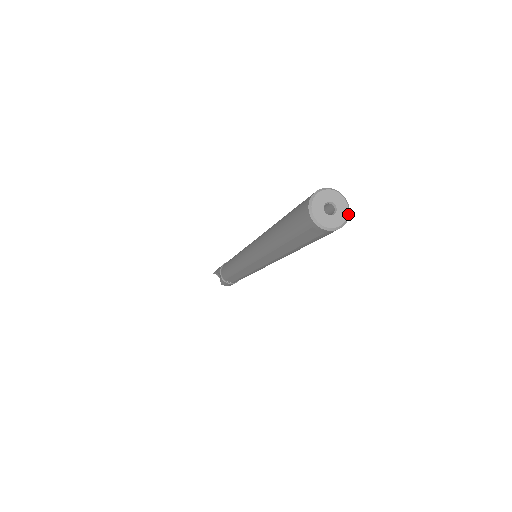
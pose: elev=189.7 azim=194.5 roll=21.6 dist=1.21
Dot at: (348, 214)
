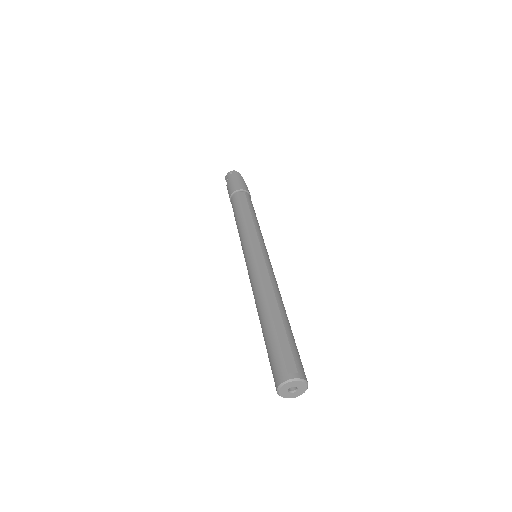
Dot at: (307, 386)
